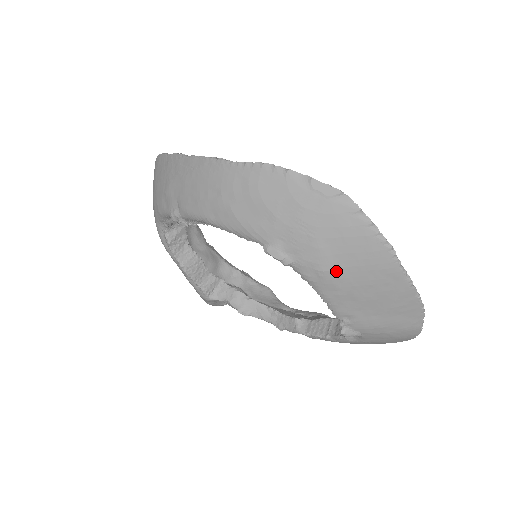
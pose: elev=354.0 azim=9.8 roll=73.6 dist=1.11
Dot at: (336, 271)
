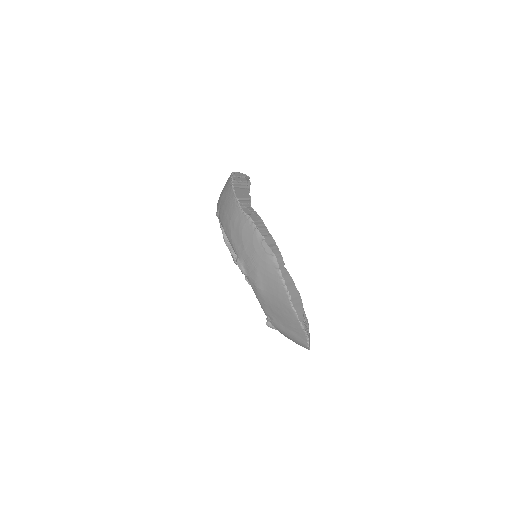
Dot at: (263, 291)
